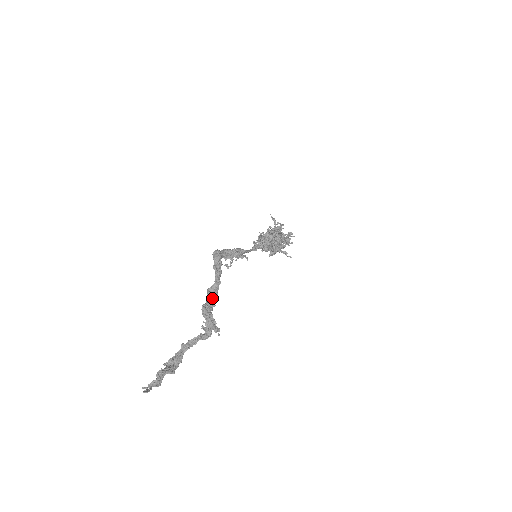
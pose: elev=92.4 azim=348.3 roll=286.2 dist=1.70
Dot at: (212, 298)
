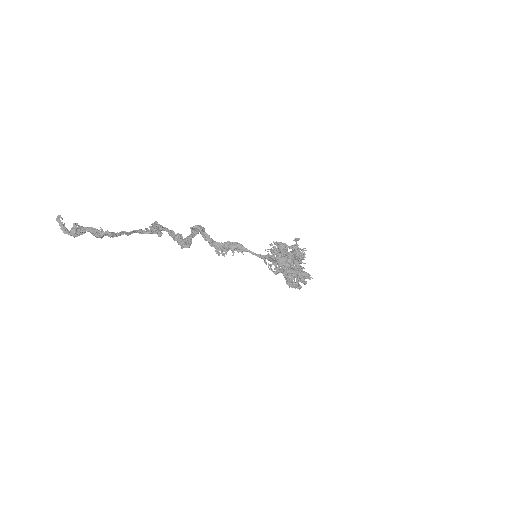
Dot at: (175, 235)
